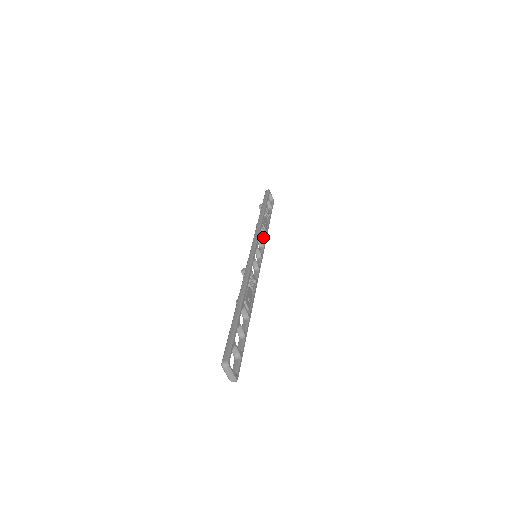
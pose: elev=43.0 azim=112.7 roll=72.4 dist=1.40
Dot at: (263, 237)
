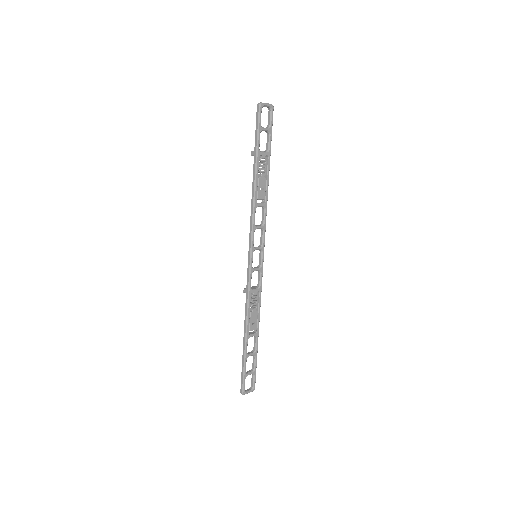
Dot at: (263, 210)
